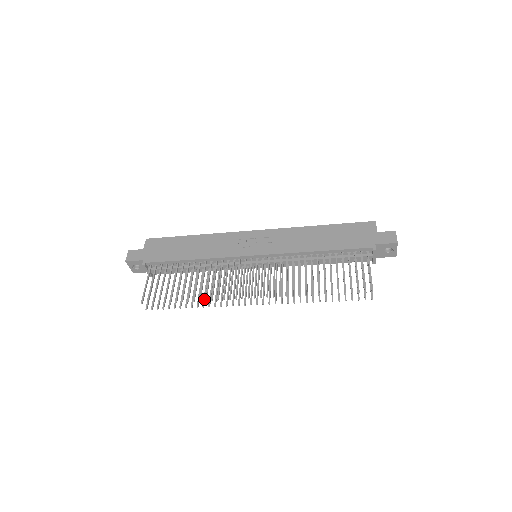
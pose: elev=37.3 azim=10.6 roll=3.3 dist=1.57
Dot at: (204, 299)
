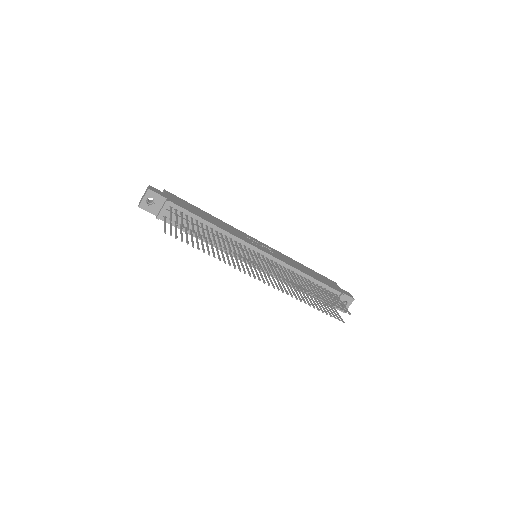
Dot at: occluded
